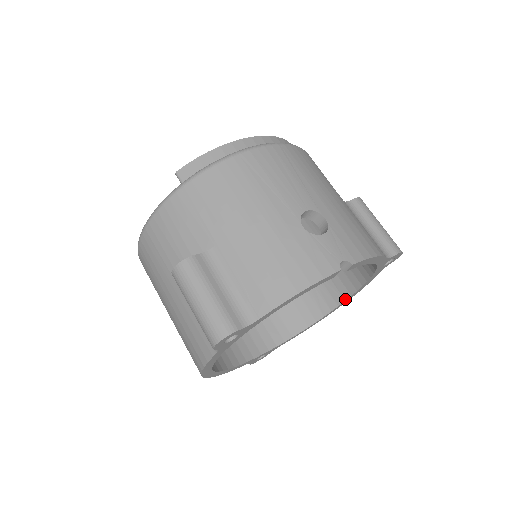
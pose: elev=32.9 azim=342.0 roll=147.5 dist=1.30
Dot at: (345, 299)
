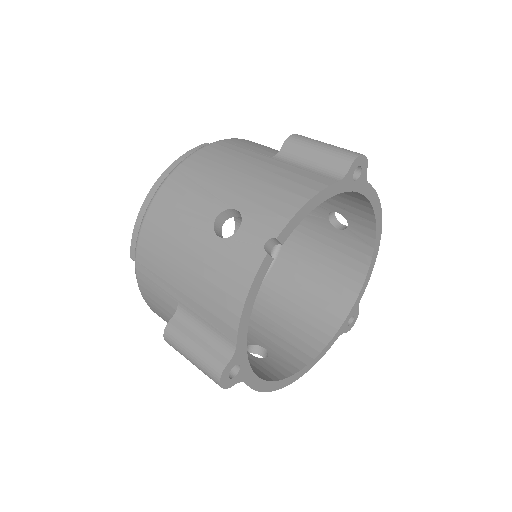
Dot at: (374, 222)
